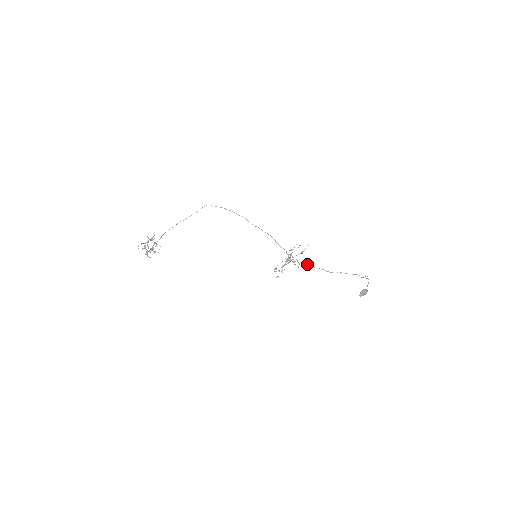
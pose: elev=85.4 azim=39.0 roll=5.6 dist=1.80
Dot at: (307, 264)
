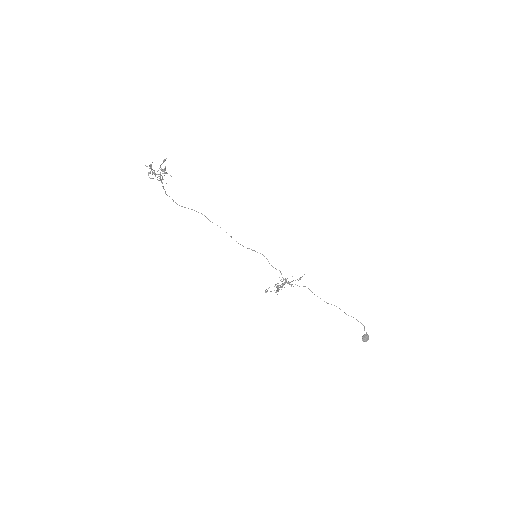
Dot at: occluded
